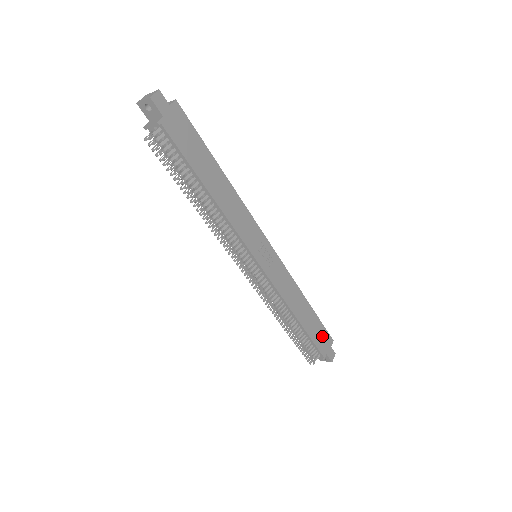
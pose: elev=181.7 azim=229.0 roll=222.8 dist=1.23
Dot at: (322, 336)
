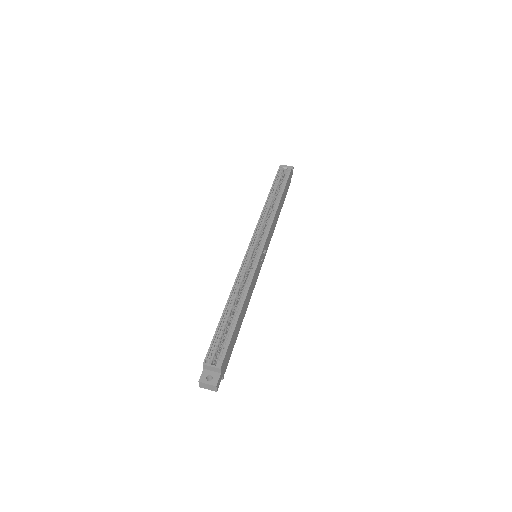
Dot at: (288, 184)
